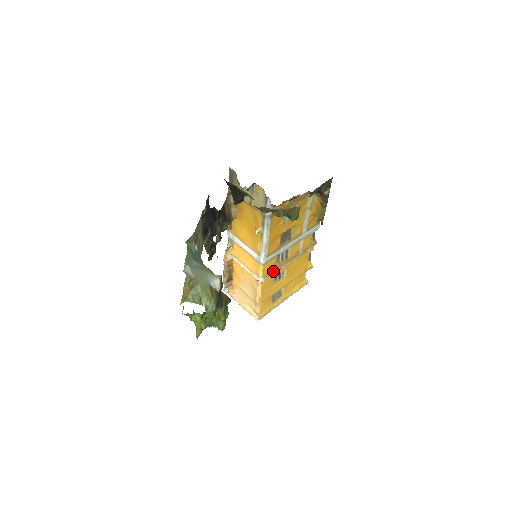
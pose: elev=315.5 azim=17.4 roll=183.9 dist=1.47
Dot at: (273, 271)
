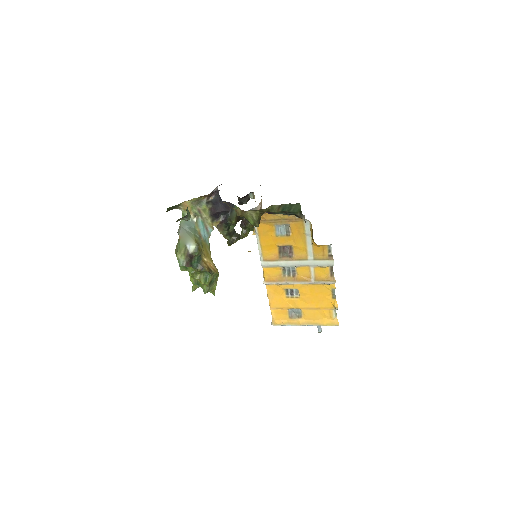
Dot at: (277, 280)
